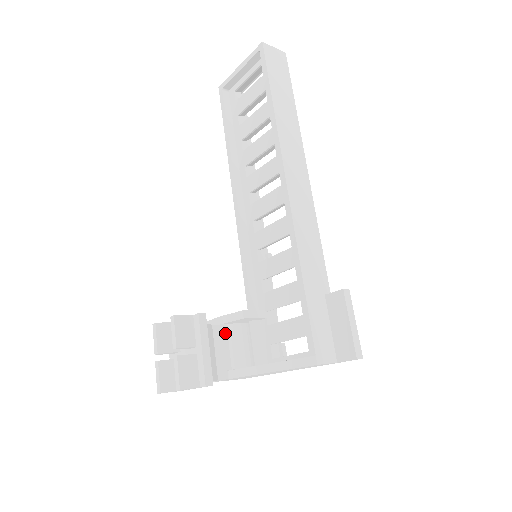
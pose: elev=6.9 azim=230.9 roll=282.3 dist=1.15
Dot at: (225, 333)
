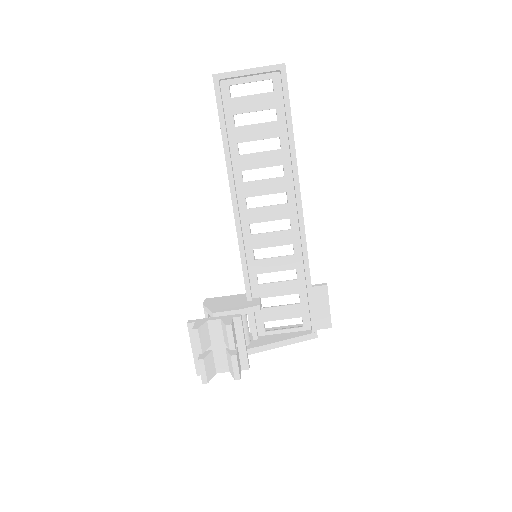
Dot at: occluded
